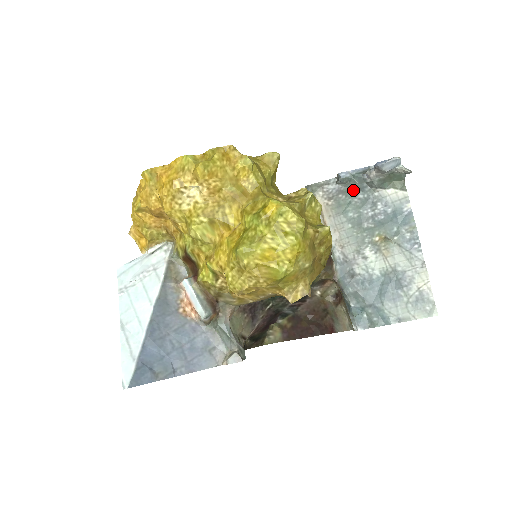
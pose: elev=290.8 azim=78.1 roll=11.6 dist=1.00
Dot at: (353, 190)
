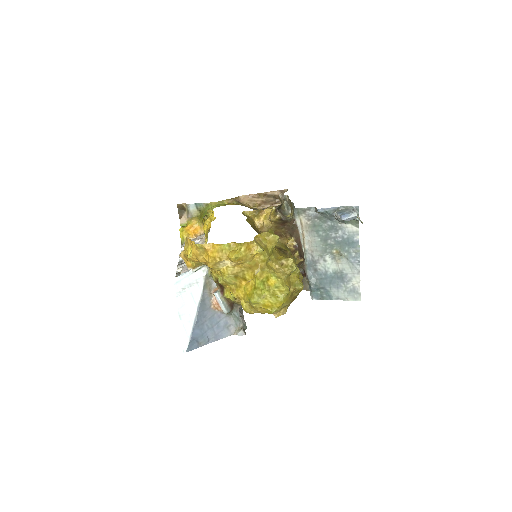
Dot at: (325, 218)
